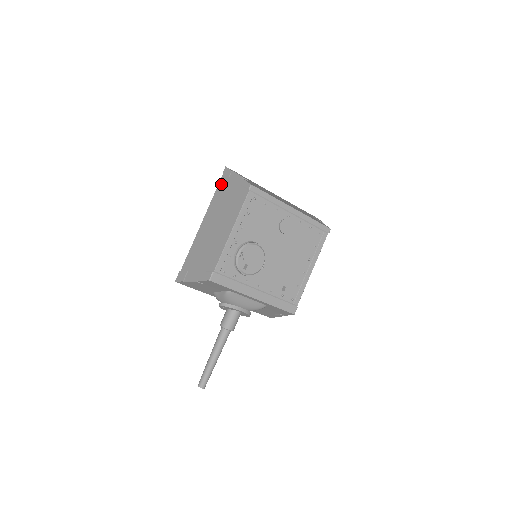
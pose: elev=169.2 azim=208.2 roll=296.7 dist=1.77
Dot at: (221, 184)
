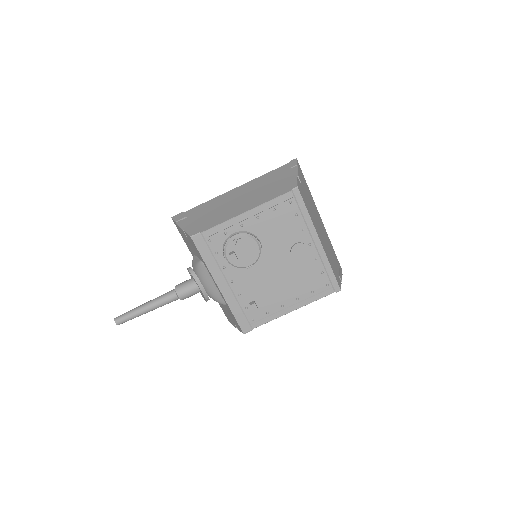
Dot at: (279, 169)
